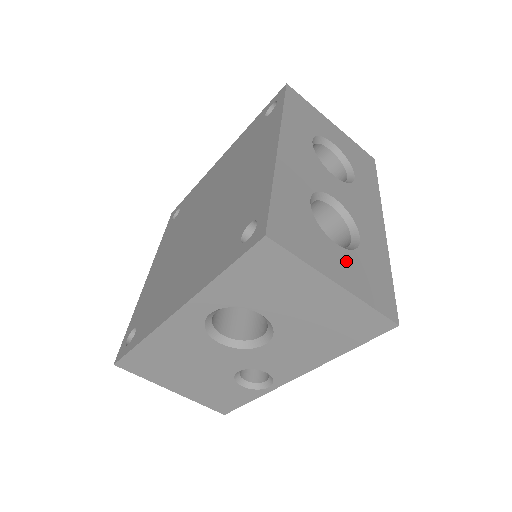
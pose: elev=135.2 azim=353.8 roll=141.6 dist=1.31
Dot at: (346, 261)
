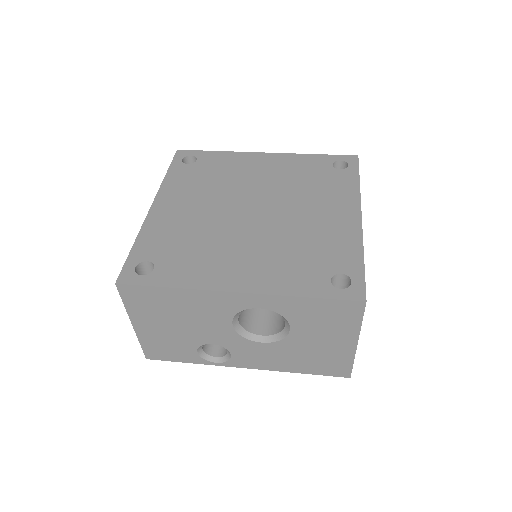
Dot at: occluded
